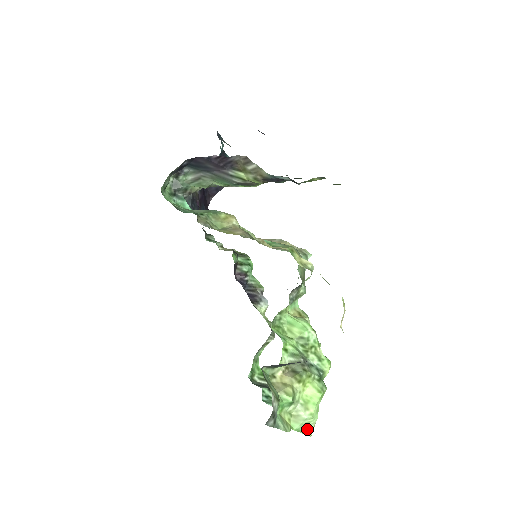
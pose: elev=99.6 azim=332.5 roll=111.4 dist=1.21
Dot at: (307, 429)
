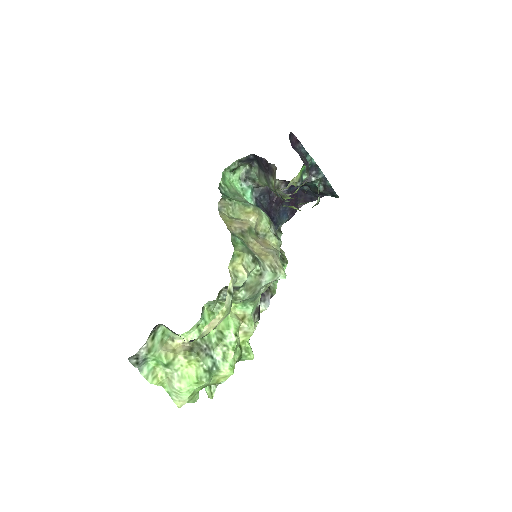
Dot at: (177, 399)
